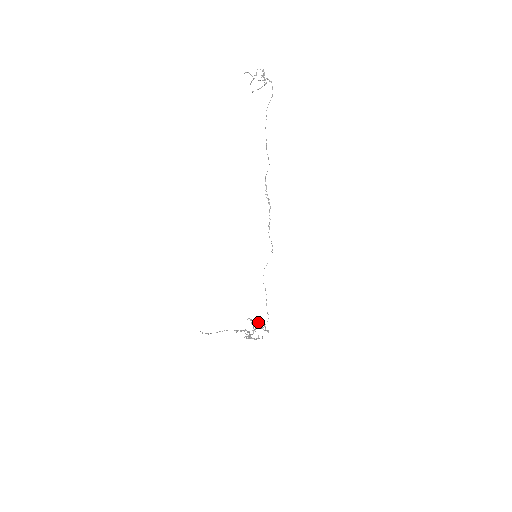
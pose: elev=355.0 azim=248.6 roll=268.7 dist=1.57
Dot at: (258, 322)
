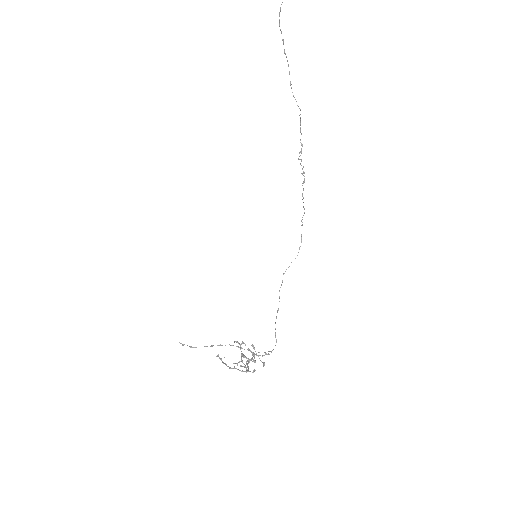
Dot at: (248, 350)
